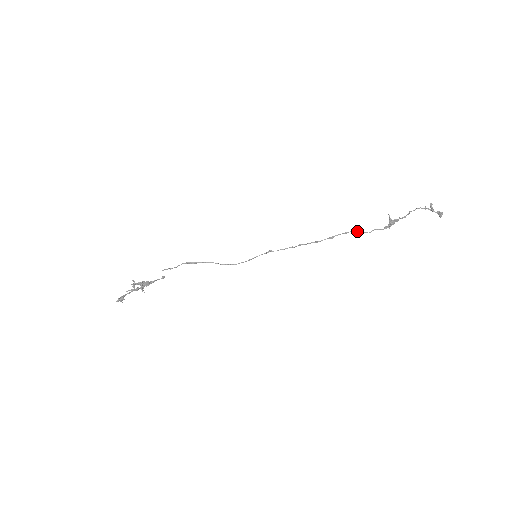
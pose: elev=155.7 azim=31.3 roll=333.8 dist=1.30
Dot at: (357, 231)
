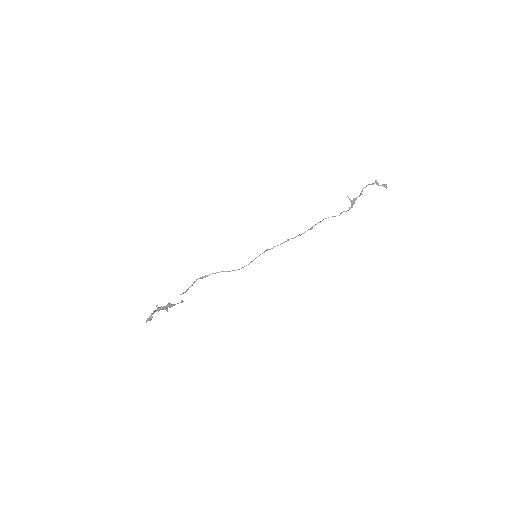
Dot at: occluded
